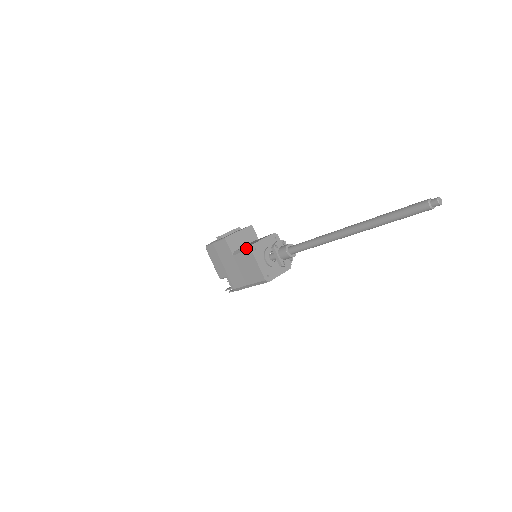
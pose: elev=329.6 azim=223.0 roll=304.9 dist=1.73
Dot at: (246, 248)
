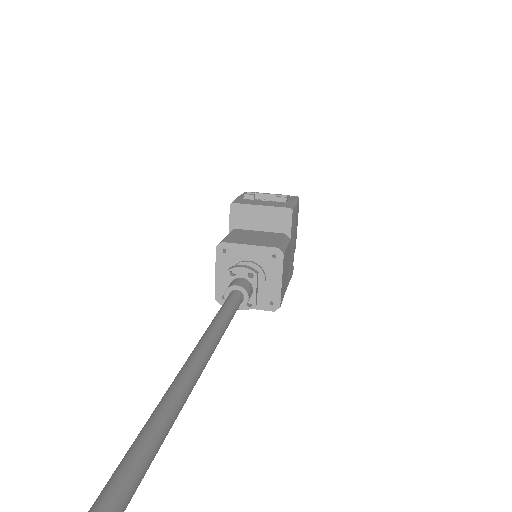
Dot at: occluded
